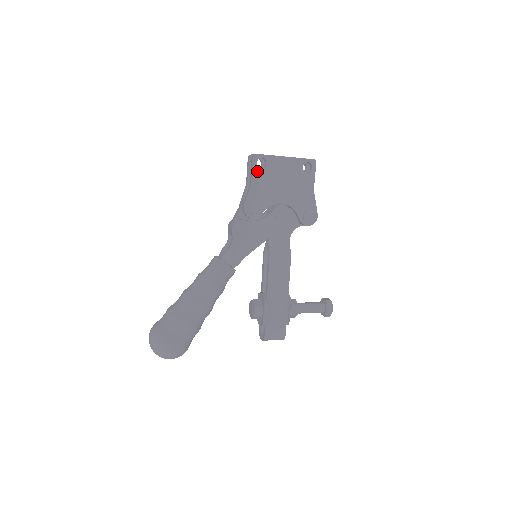
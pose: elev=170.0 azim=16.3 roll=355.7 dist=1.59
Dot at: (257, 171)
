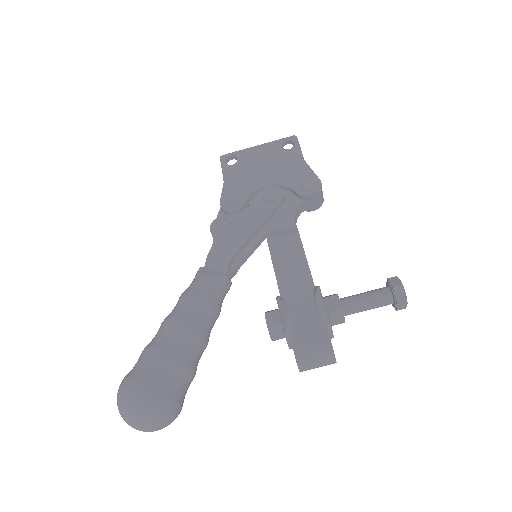
Dot at: (228, 168)
